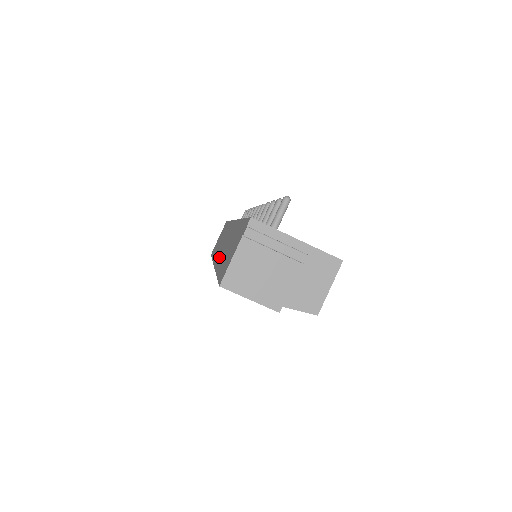
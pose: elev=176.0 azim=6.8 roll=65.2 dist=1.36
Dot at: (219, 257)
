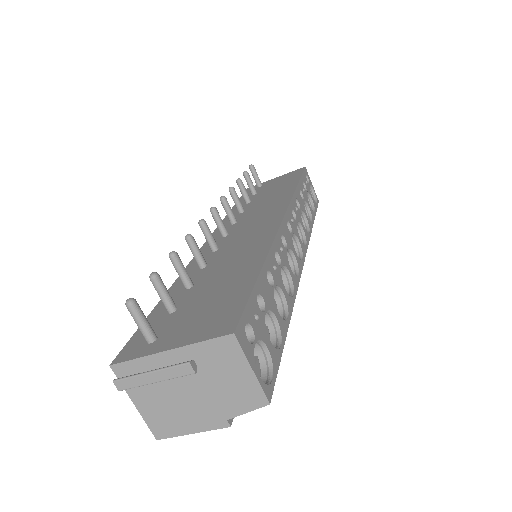
Dot at: occluded
